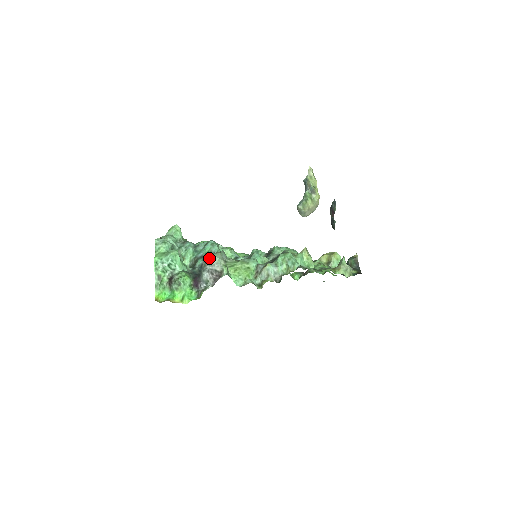
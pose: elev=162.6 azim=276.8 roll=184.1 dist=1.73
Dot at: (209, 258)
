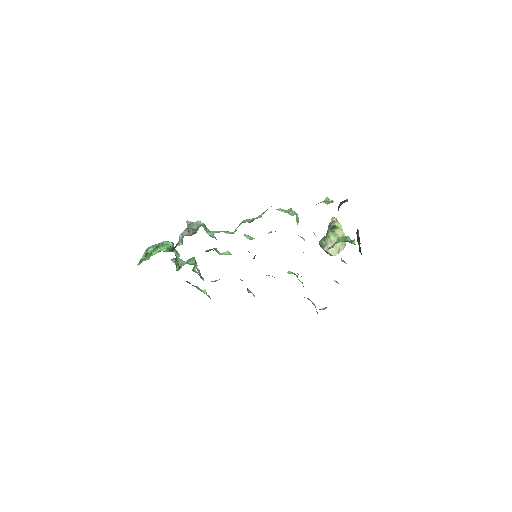
Dot at: (191, 223)
